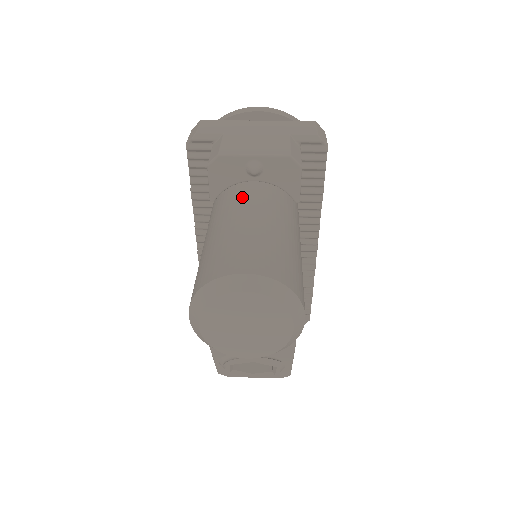
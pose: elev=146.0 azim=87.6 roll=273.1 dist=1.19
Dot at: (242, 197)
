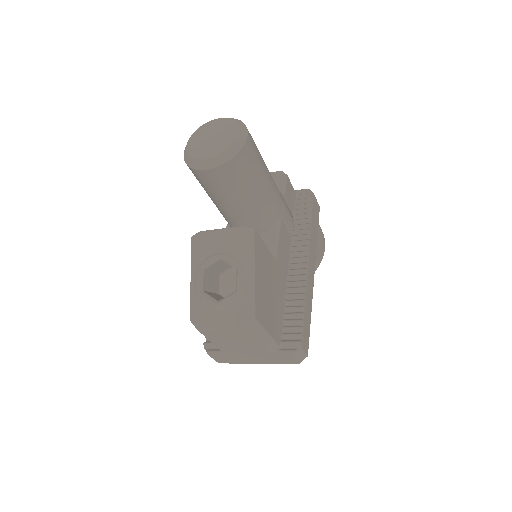
Dot at: occluded
